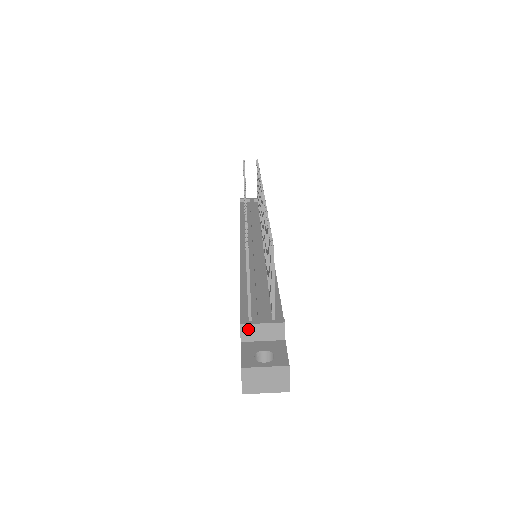
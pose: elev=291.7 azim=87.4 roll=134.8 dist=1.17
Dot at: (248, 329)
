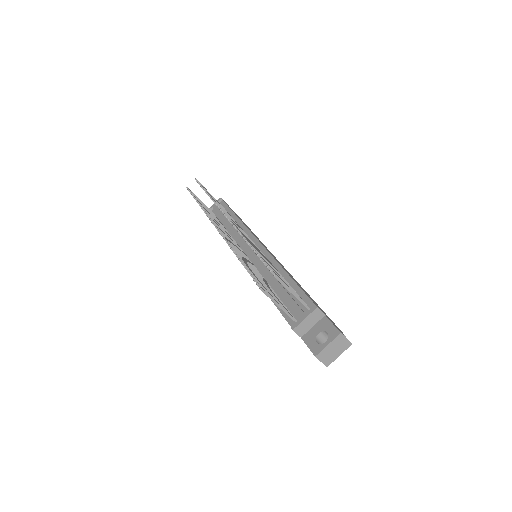
Dot at: (299, 328)
